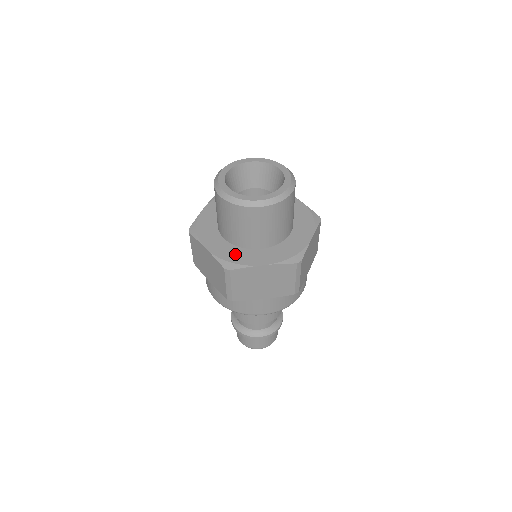
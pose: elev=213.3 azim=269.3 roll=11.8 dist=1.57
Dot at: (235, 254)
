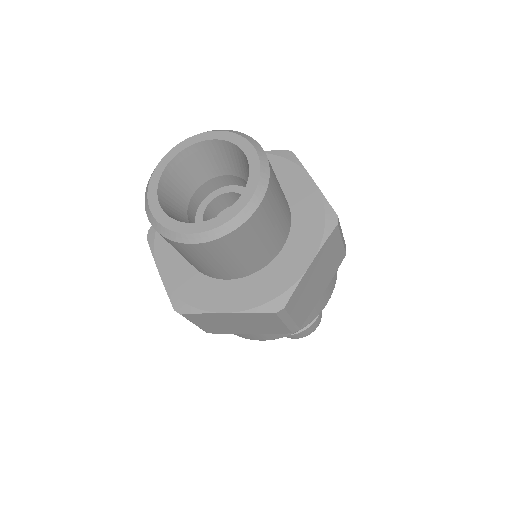
Dot at: (192, 286)
